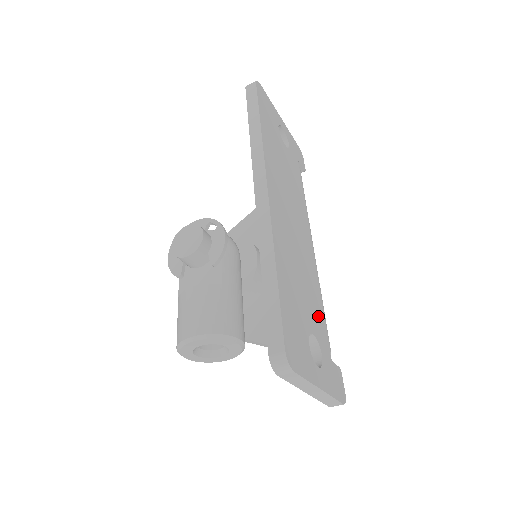
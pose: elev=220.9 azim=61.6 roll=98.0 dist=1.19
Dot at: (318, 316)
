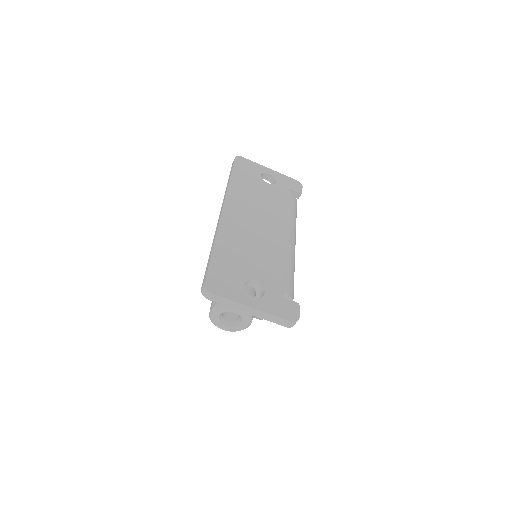
Dot at: (272, 273)
